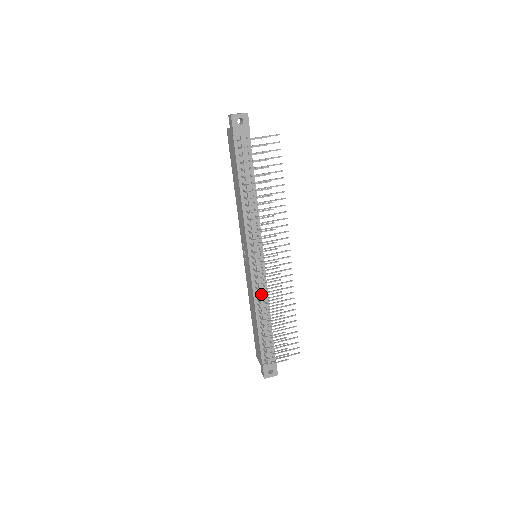
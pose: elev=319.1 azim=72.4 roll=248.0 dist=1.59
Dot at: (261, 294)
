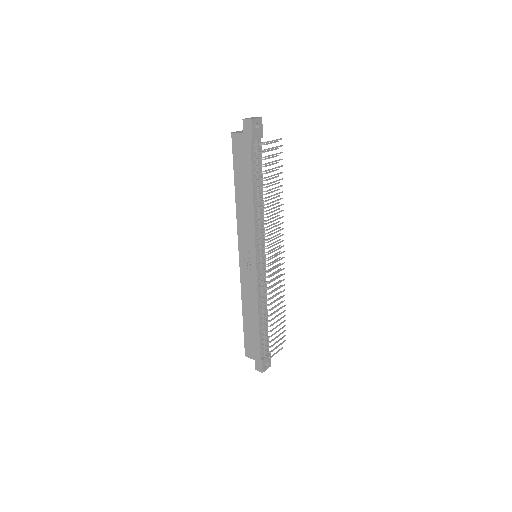
Dot at: occluded
